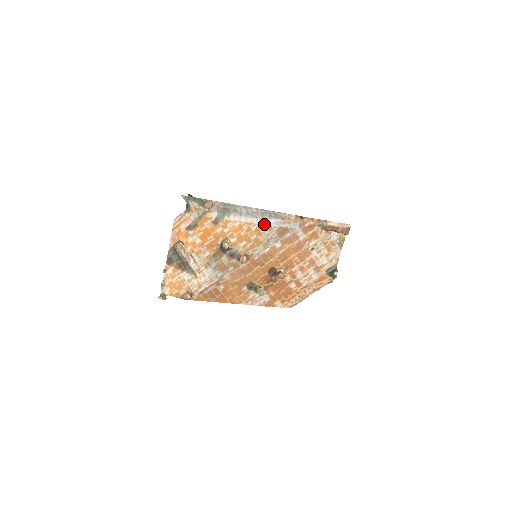
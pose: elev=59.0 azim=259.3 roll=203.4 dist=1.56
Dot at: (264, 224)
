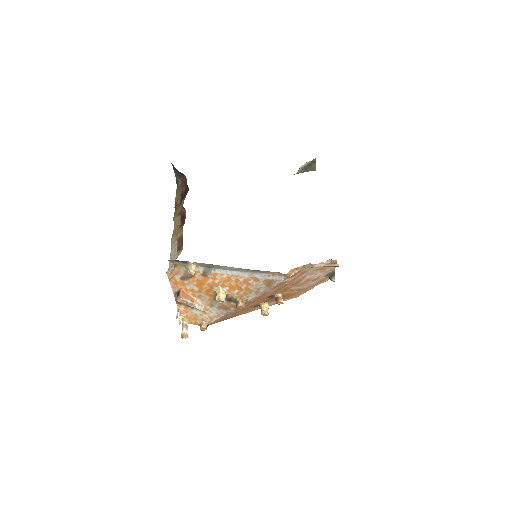
Dot at: (250, 276)
